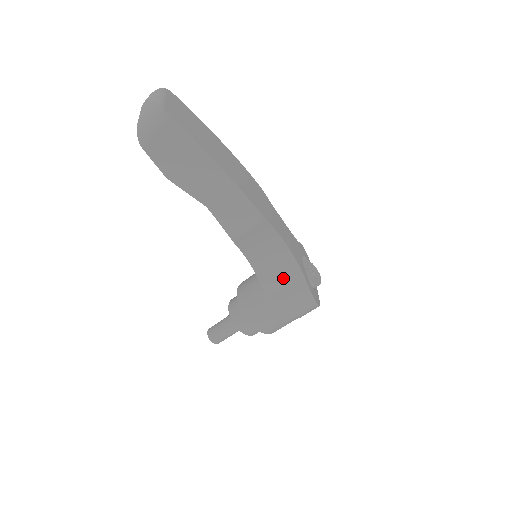
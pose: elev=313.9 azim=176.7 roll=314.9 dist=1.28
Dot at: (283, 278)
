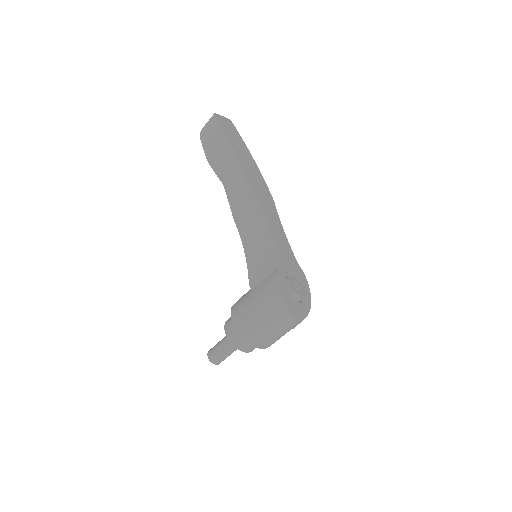
Dot at: (264, 269)
